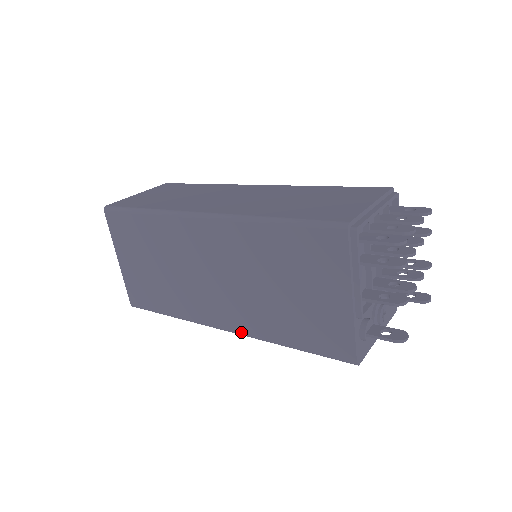
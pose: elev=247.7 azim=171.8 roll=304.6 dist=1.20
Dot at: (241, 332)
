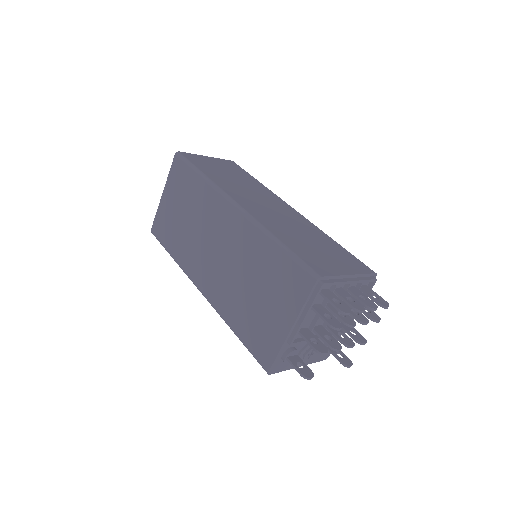
Dot at: (210, 300)
